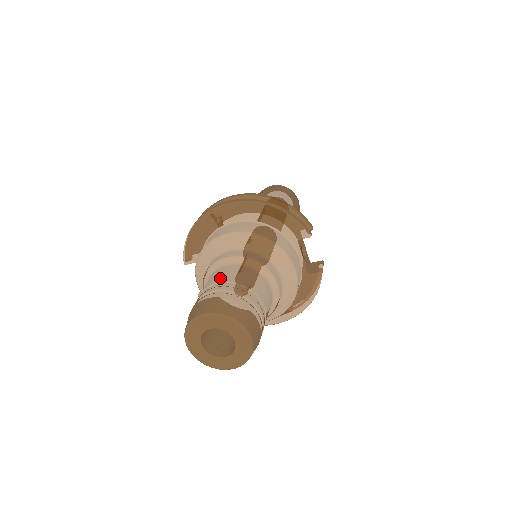
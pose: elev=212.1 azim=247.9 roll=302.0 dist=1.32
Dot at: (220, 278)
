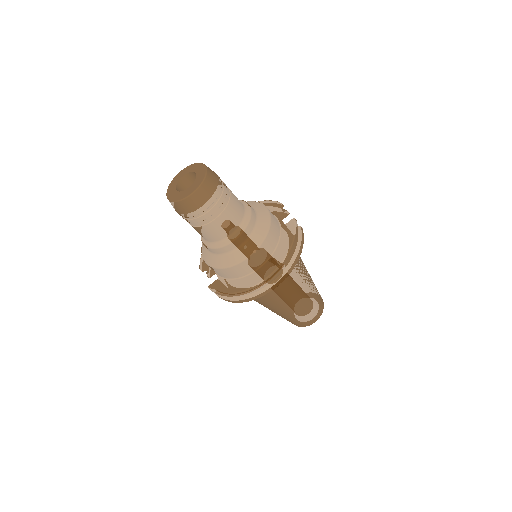
Dot at: occluded
